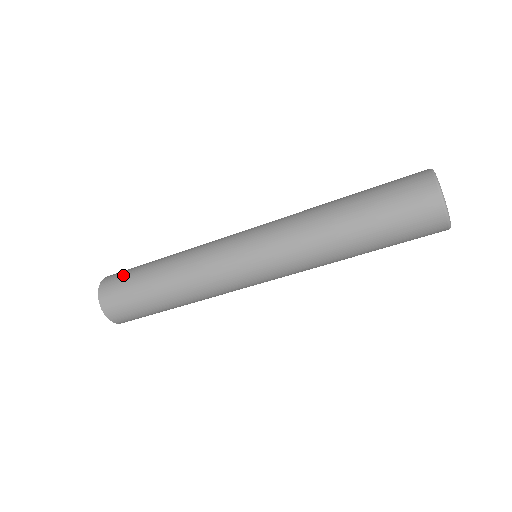
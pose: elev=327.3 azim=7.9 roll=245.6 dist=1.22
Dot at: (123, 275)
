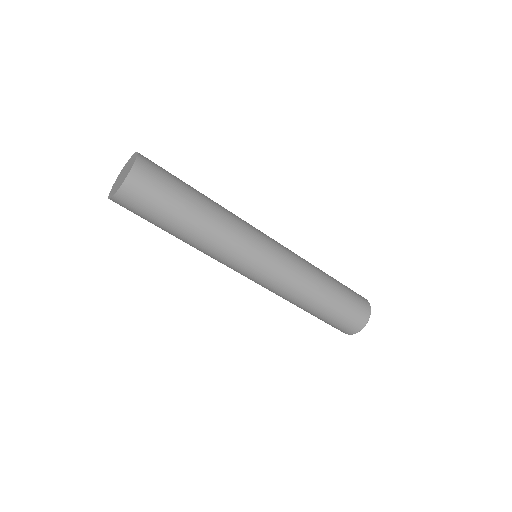
Dot at: occluded
